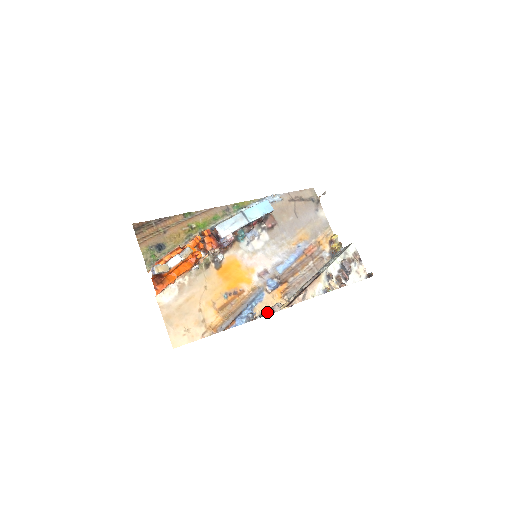
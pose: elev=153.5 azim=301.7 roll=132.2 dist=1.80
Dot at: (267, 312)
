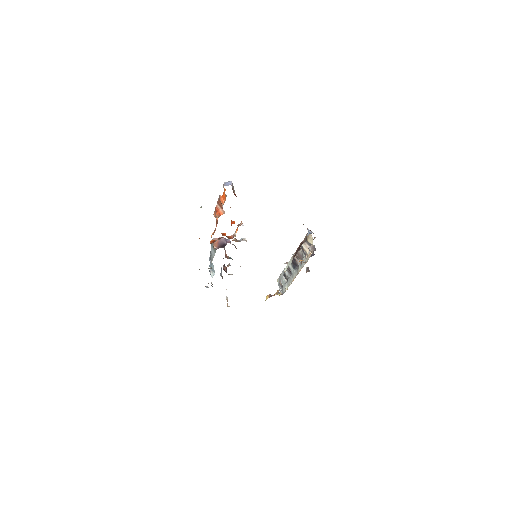
Dot at: (313, 249)
